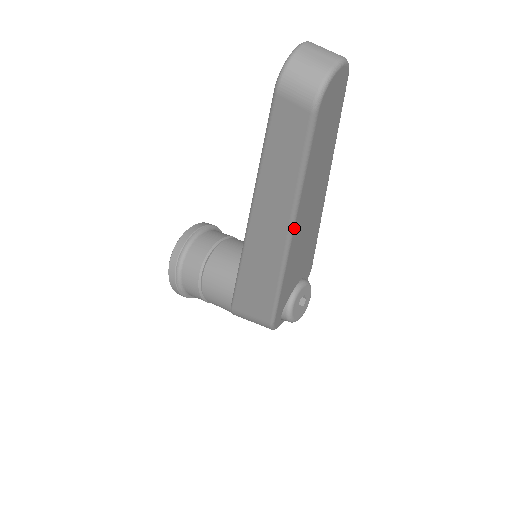
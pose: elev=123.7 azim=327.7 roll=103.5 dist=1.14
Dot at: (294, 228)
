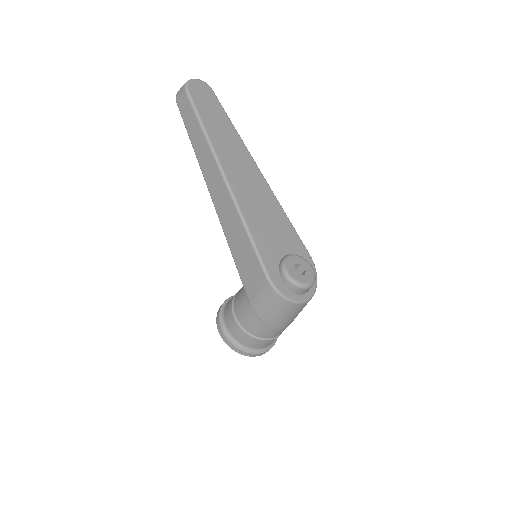
Dot at: (221, 165)
